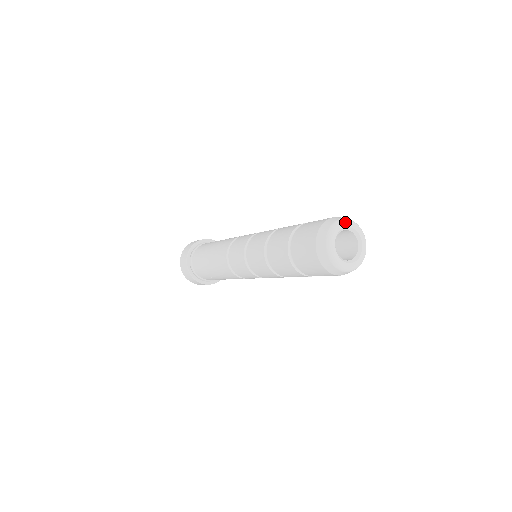
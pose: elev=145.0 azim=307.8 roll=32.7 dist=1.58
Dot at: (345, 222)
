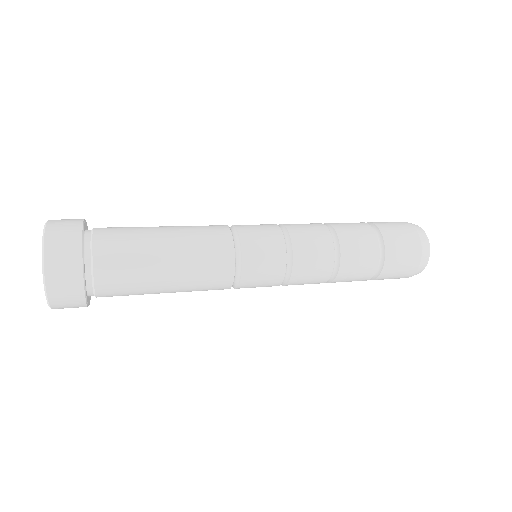
Dot at: (428, 241)
